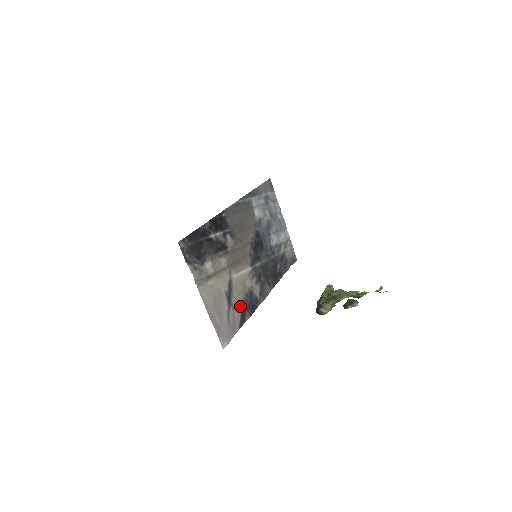
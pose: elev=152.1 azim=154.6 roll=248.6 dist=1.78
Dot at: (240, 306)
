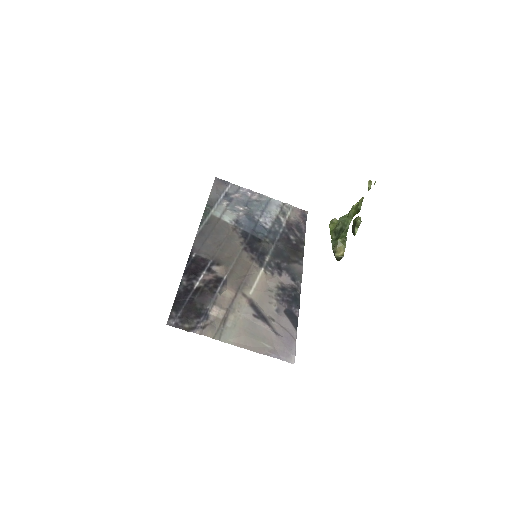
Dot at: (280, 311)
